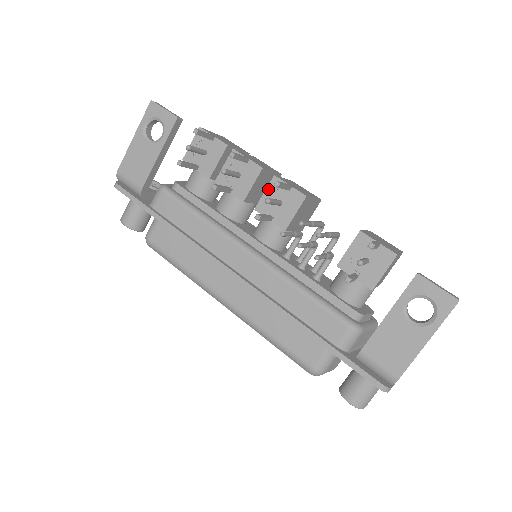
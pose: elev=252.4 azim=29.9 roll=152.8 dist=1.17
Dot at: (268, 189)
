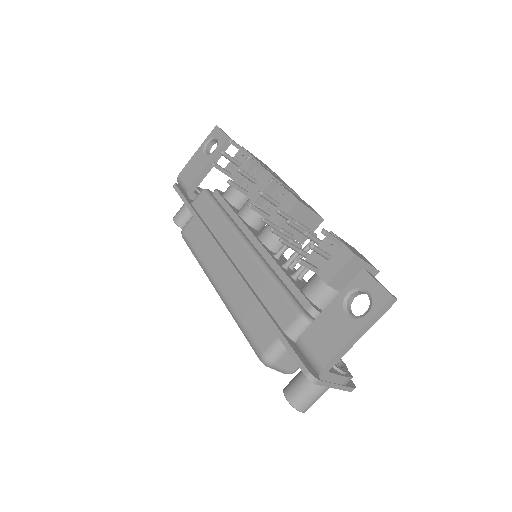
Dot at: (273, 194)
